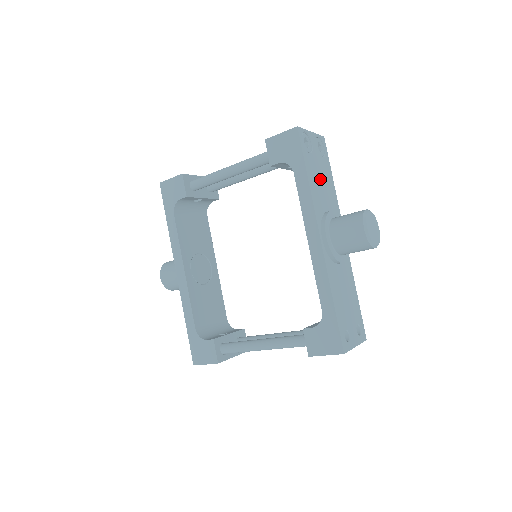
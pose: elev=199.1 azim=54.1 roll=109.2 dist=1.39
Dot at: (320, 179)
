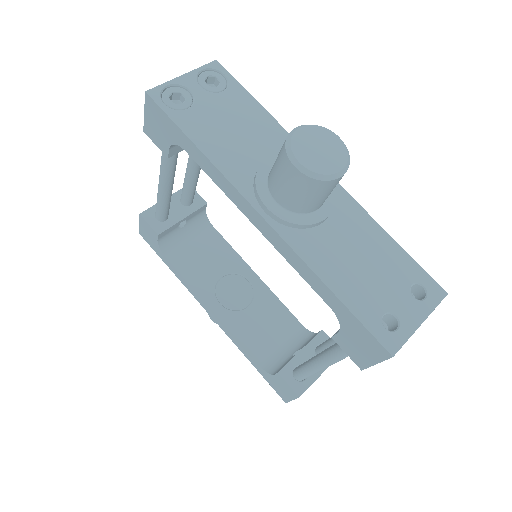
Dot at: (228, 127)
